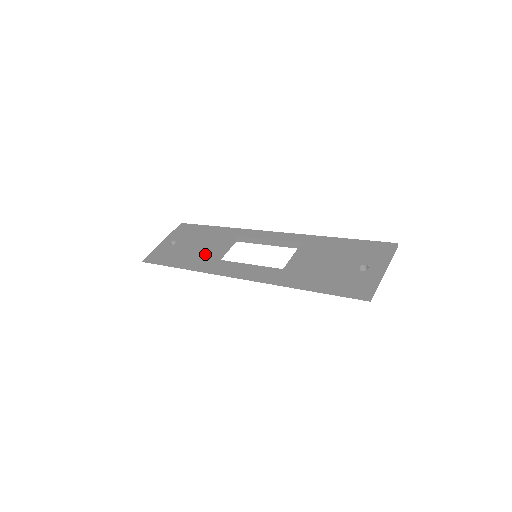
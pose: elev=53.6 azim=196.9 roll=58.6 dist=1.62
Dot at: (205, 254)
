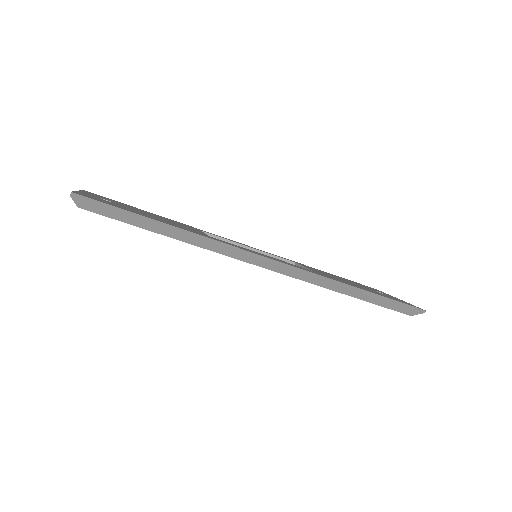
Dot at: (188, 228)
